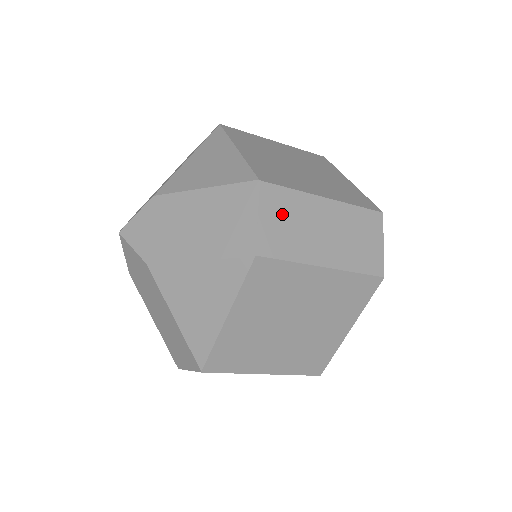
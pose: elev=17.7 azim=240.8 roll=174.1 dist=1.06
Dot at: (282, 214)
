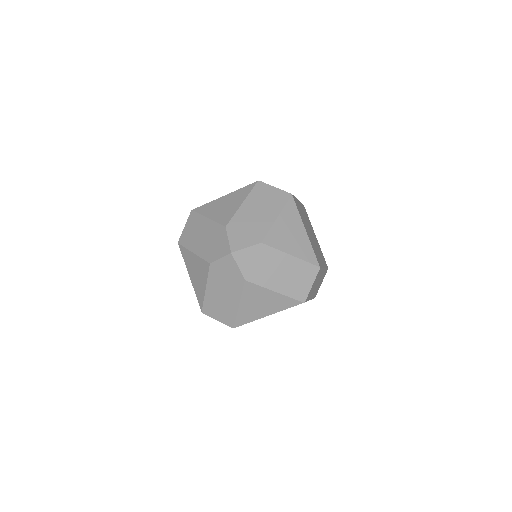
Dot at: occluded
